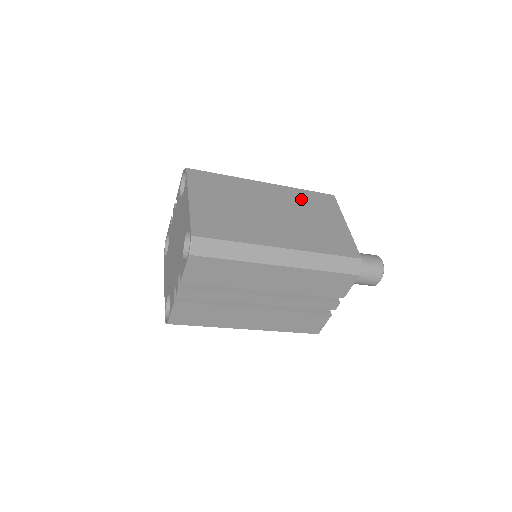
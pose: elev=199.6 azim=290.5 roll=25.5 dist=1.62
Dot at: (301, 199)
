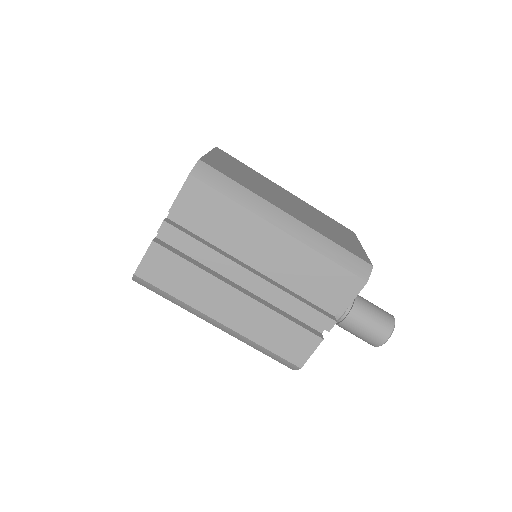
Dot at: (320, 214)
